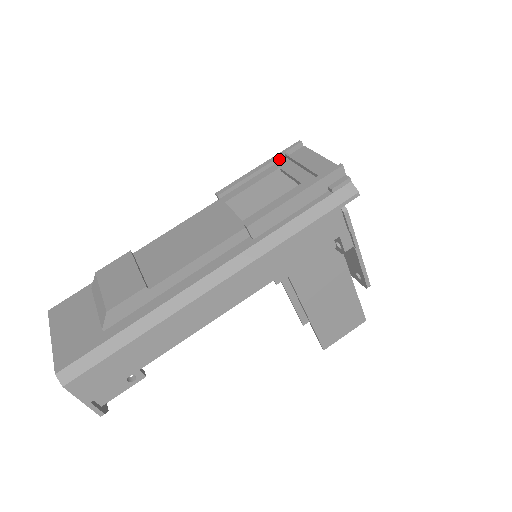
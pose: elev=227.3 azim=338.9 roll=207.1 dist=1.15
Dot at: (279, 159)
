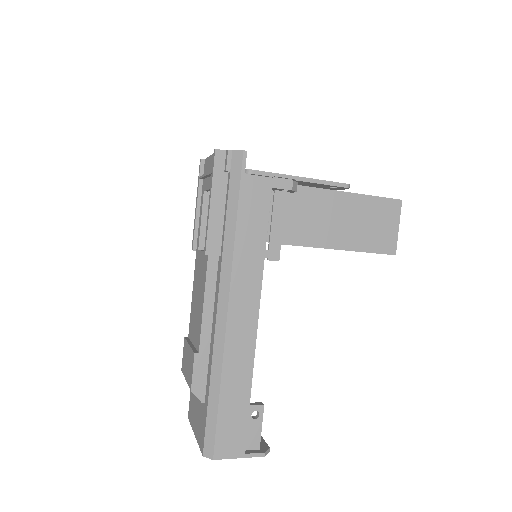
Dot at: (201, 186)
